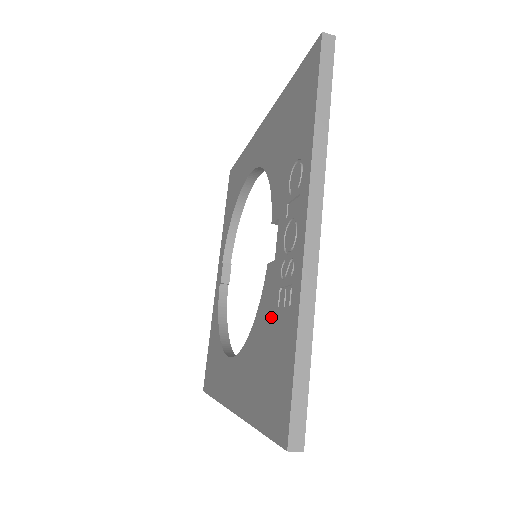
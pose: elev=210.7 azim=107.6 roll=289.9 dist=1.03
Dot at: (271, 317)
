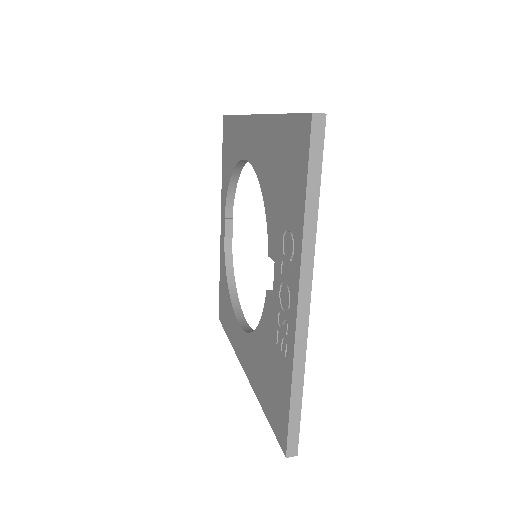
Dot at: (271, 344)
